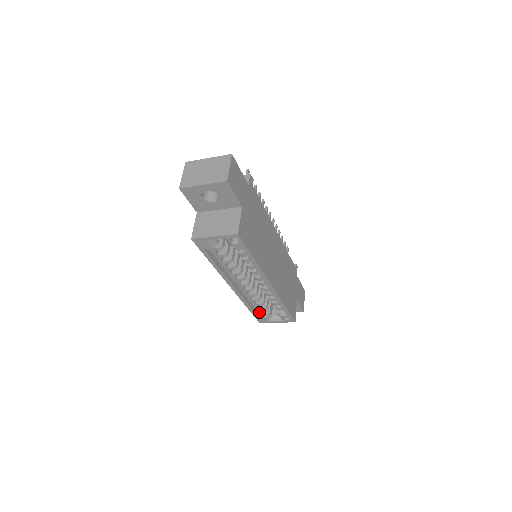
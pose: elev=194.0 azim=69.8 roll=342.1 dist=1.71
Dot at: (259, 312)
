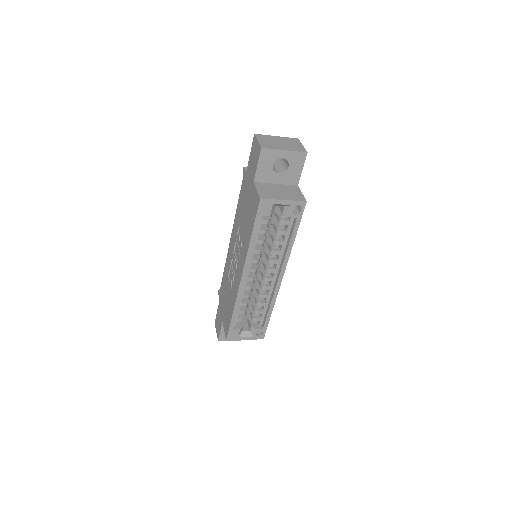
Dot at: occluded
